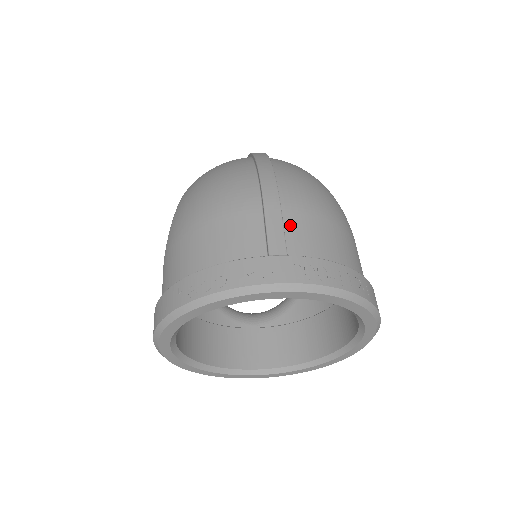
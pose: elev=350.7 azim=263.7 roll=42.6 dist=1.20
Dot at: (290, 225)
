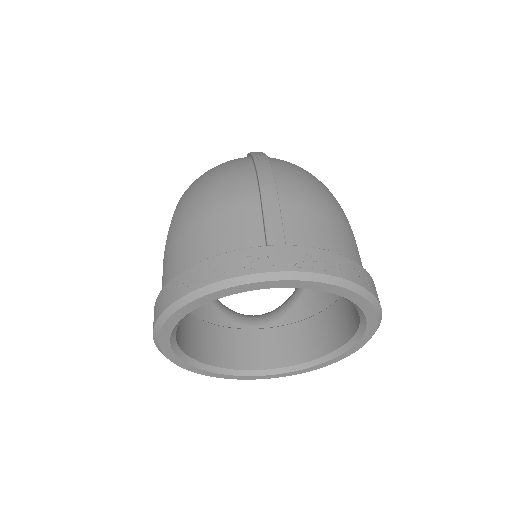
Dot at: (288, 217)
